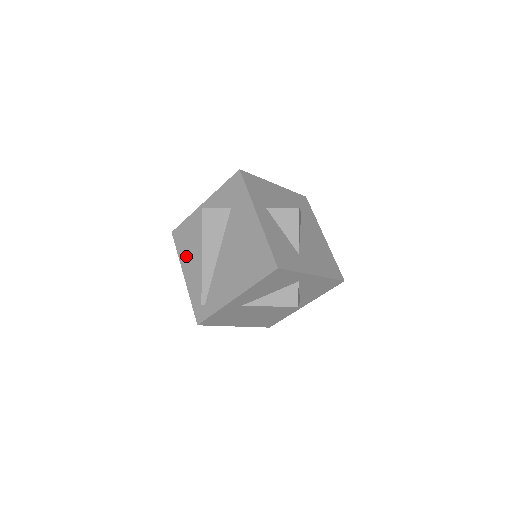
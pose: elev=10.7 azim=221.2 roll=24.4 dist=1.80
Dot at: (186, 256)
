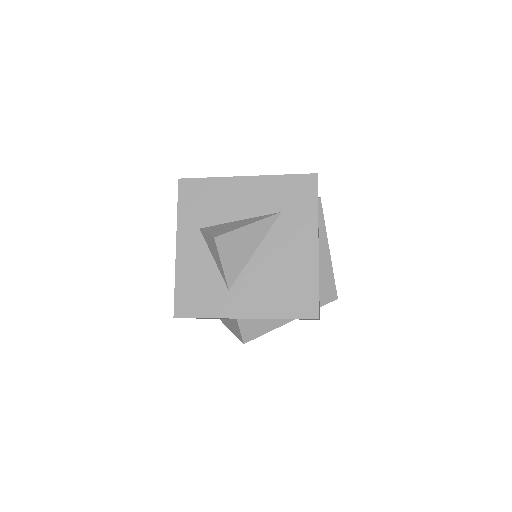
Dot at: occluded
